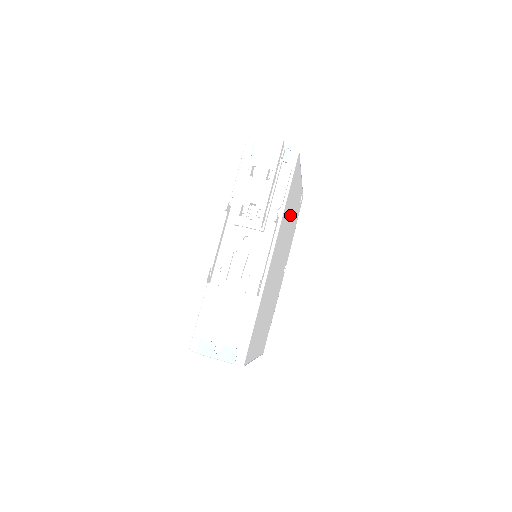
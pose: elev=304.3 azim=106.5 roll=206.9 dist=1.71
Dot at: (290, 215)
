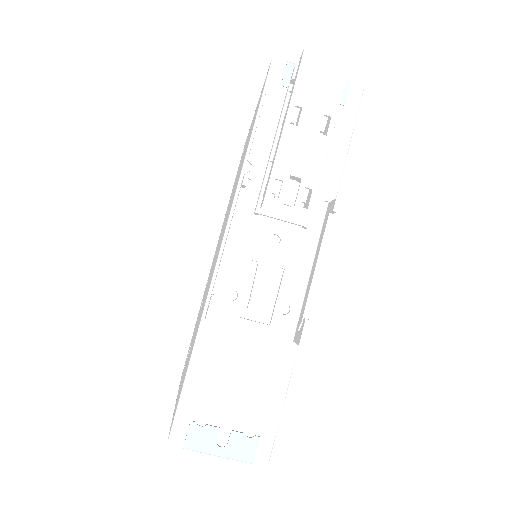
Dot at: occluded
